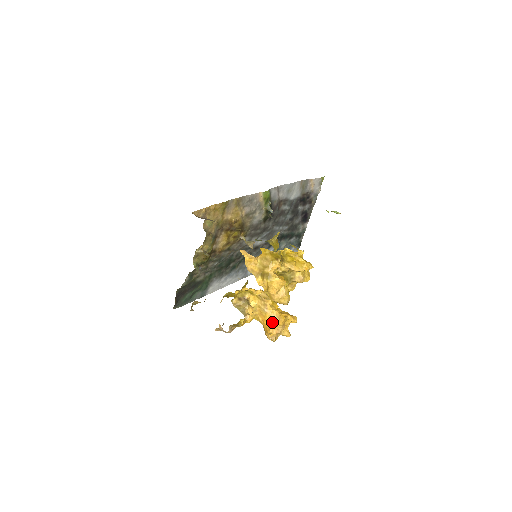
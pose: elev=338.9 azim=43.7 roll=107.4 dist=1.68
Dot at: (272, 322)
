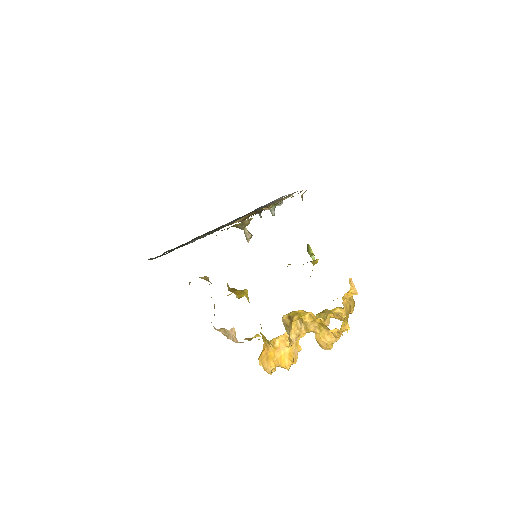
Dot at: (293, 357)
